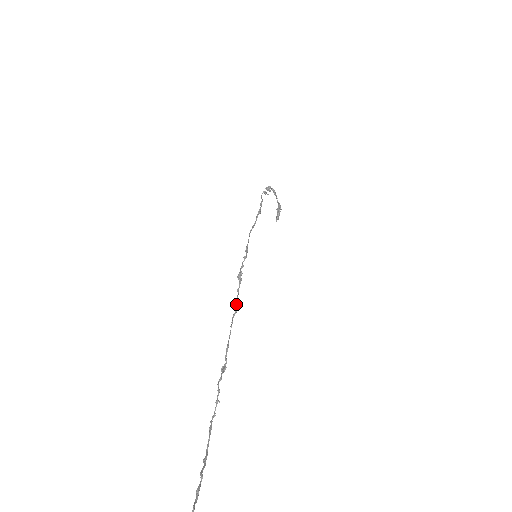
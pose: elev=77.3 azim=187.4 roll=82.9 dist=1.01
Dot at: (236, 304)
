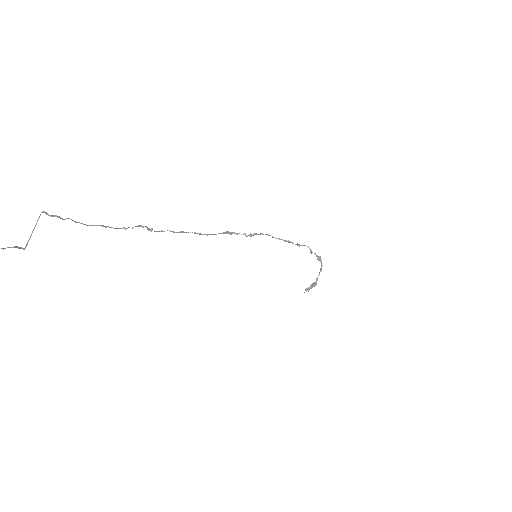
Dot at: (205, 234)
